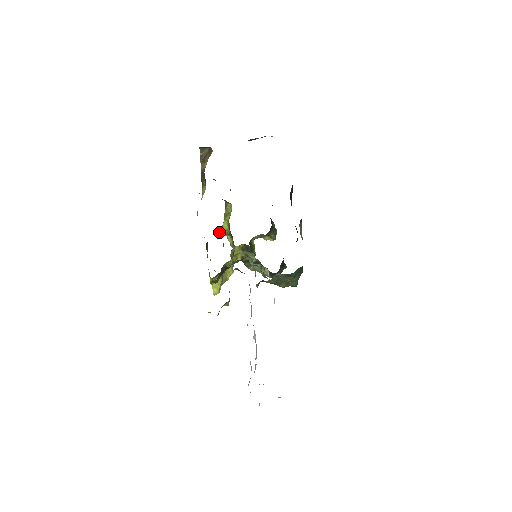
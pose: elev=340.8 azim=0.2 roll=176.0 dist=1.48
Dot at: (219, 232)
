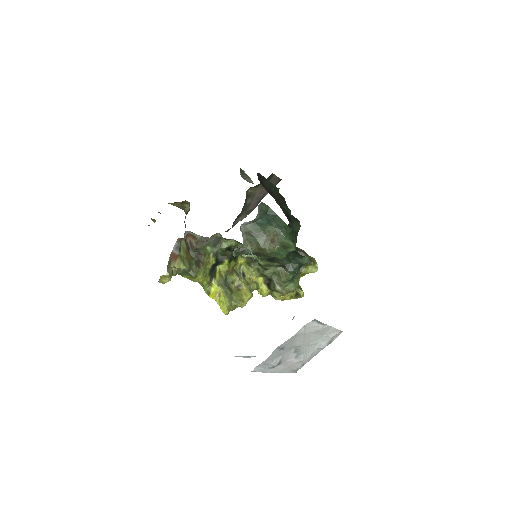
Dot at: (259, 293)
